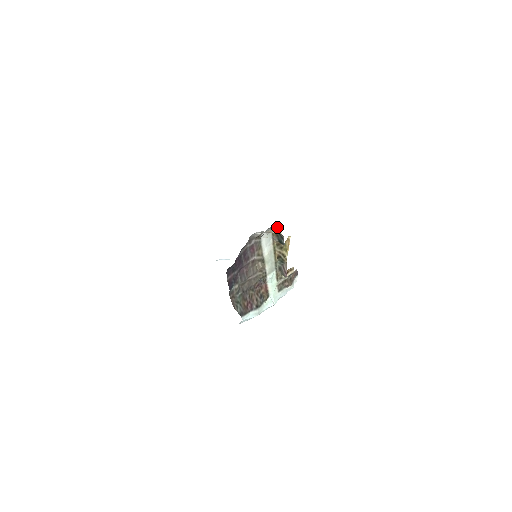
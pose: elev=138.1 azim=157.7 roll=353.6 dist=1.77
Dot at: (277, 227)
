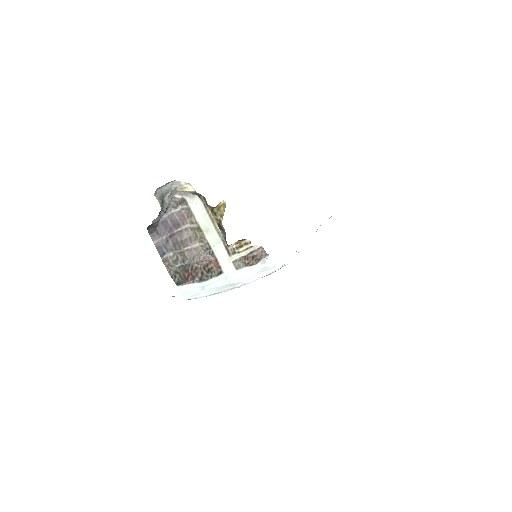
Dot at: (187, 185)
